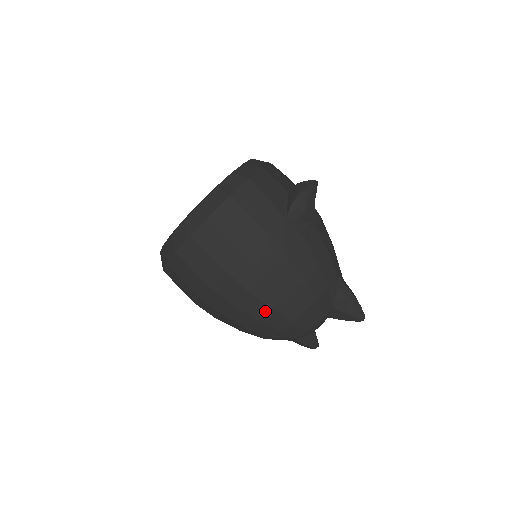
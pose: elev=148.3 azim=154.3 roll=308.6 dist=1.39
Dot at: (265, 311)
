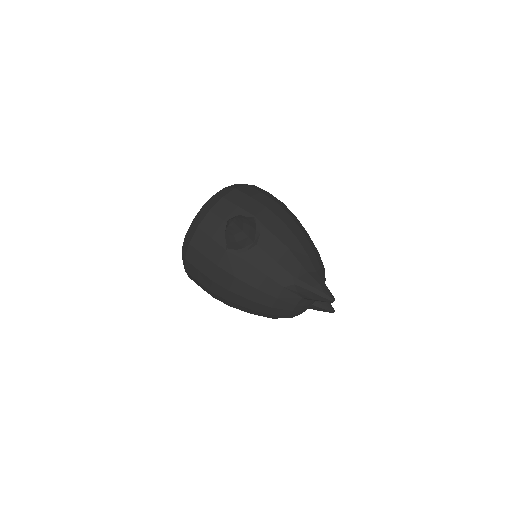
Dot at: (247, 310)
